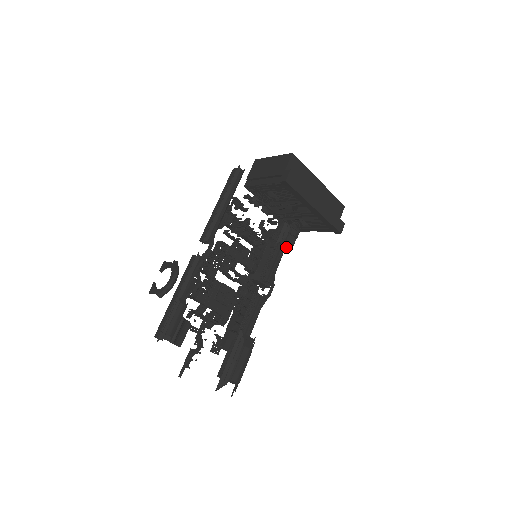
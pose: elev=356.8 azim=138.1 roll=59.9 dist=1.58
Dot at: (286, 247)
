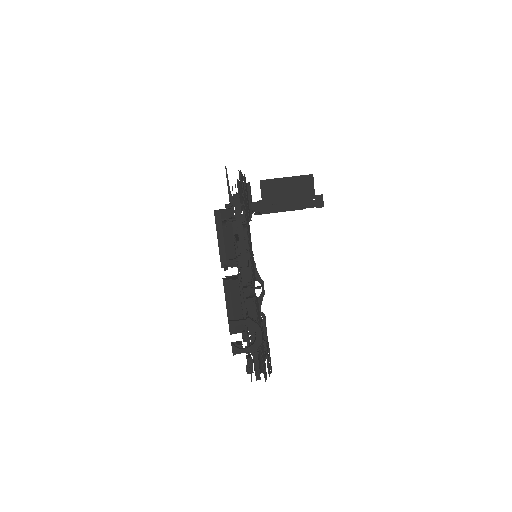
Dot at: occluded
